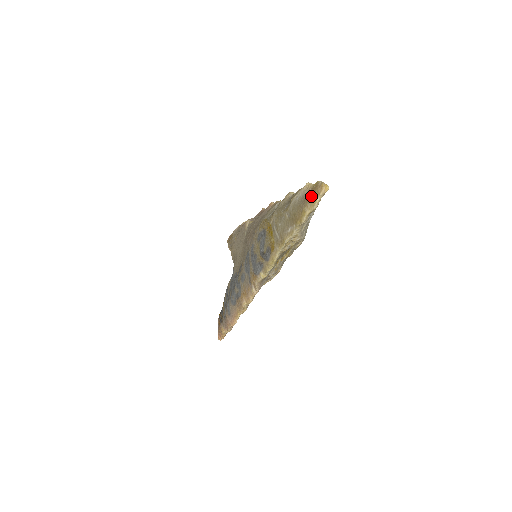
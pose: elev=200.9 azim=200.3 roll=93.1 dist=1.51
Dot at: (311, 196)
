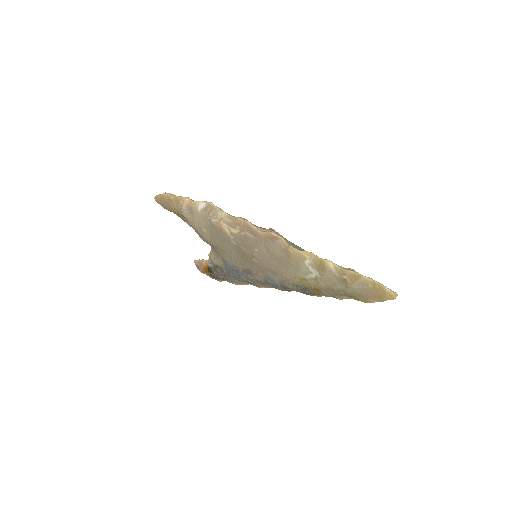
Dot at: (378, 297)
